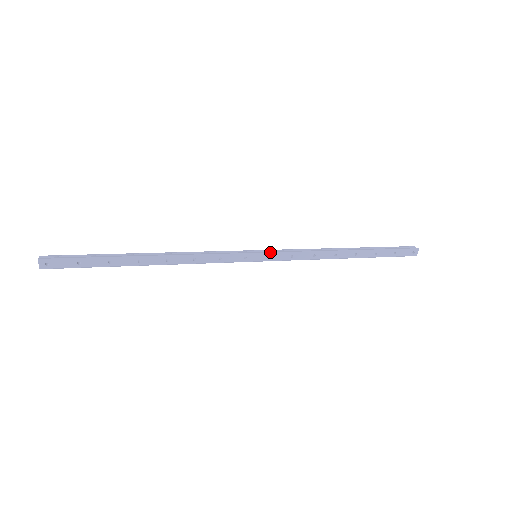
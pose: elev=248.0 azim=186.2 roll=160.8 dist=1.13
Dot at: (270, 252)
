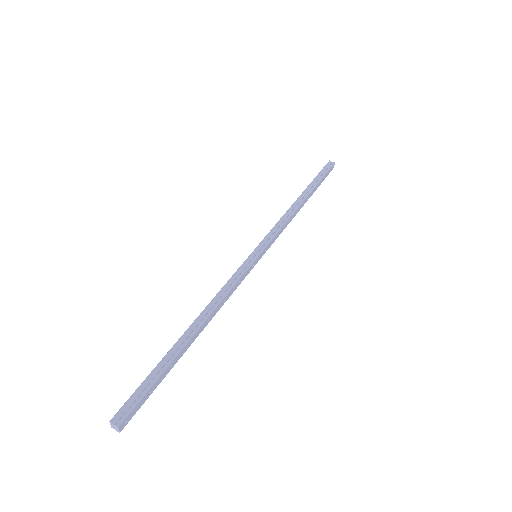
Dot at: (266, 245)
